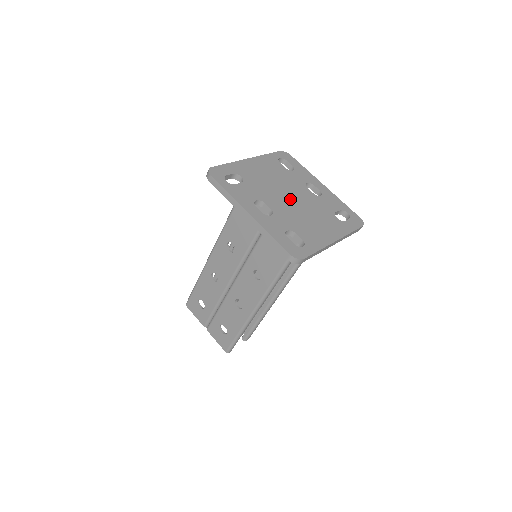
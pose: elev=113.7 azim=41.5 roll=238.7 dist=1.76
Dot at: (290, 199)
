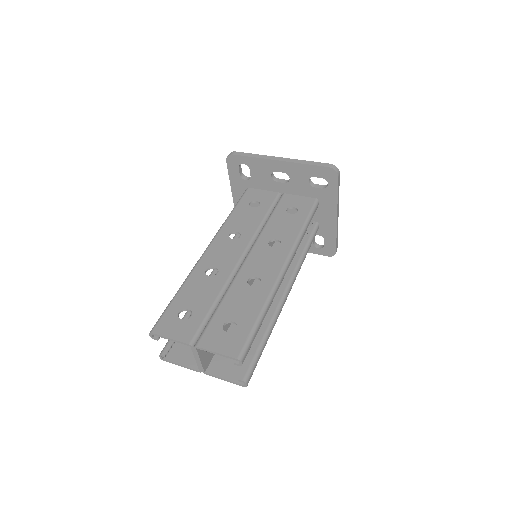
Dot at: occluded
